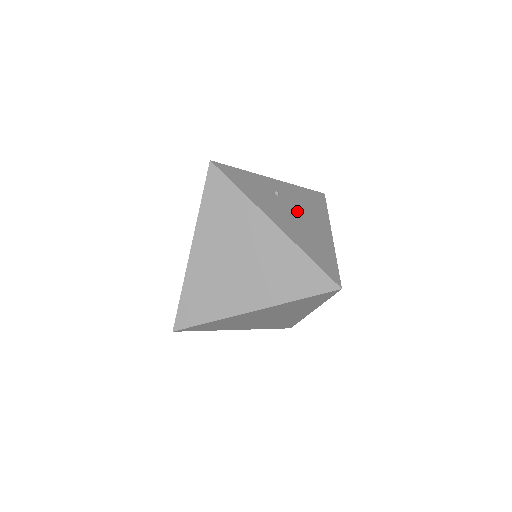
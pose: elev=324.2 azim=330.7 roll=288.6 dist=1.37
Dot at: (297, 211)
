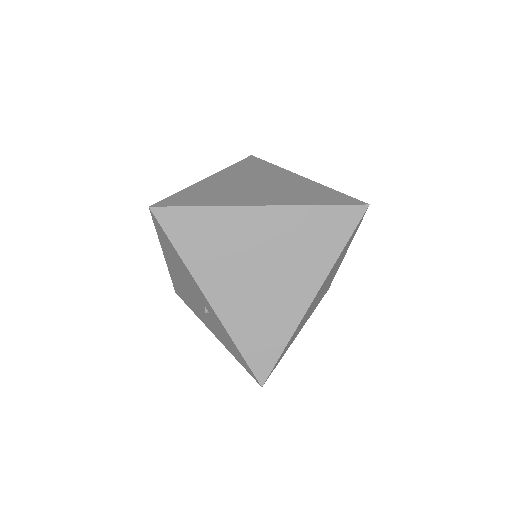
Dot at: occluded
